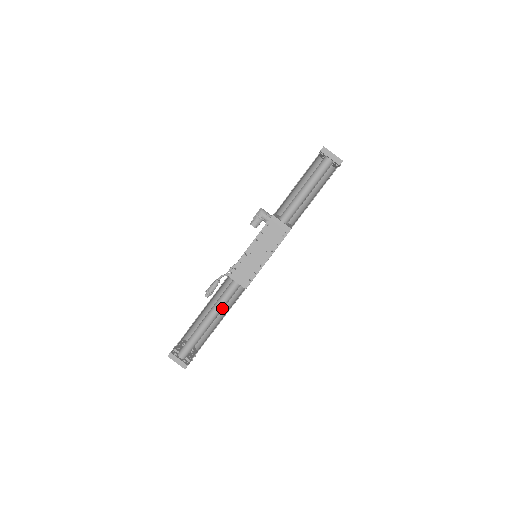
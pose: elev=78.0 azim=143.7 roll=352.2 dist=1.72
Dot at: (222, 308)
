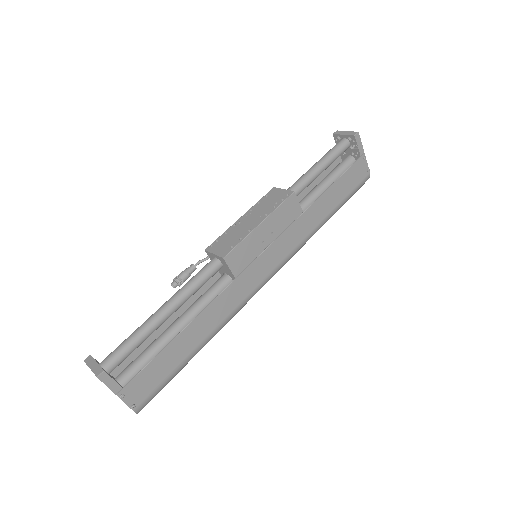
Dot at: (187, 294)
